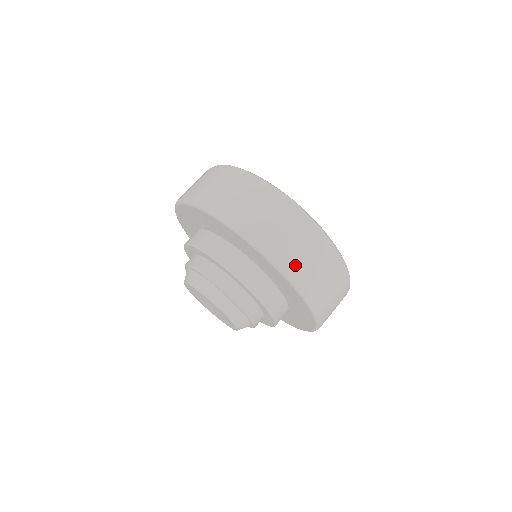
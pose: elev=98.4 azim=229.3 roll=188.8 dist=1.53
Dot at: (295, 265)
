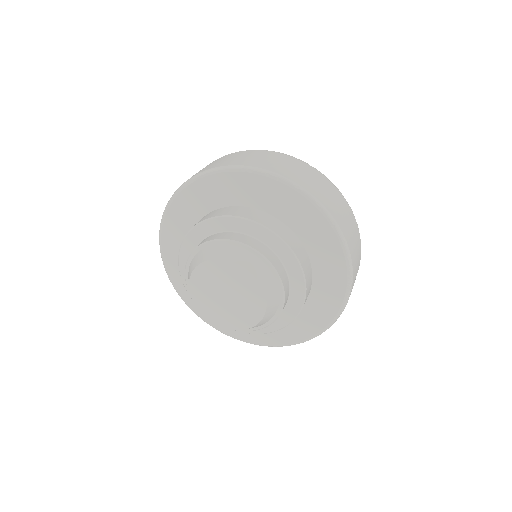
Dot at: (295, 177)
